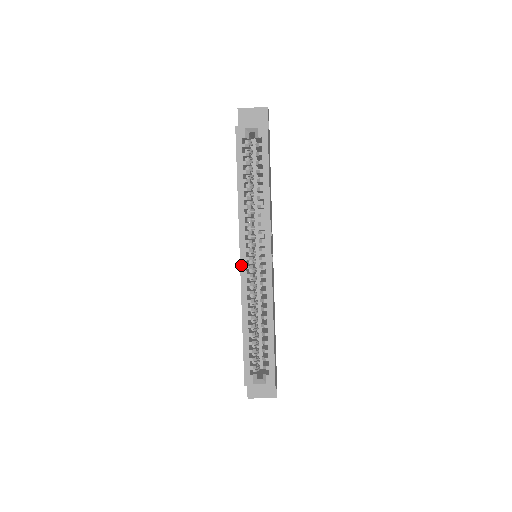
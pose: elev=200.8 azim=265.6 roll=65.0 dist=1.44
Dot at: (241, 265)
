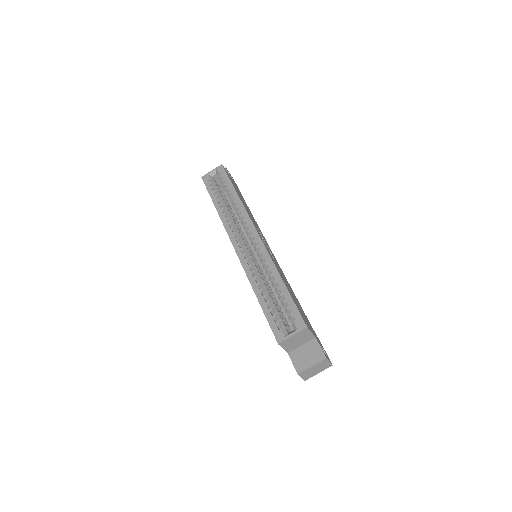
Dot at: (236, 250)
